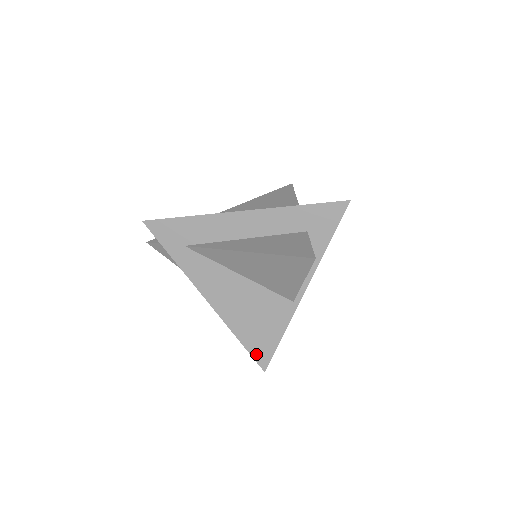
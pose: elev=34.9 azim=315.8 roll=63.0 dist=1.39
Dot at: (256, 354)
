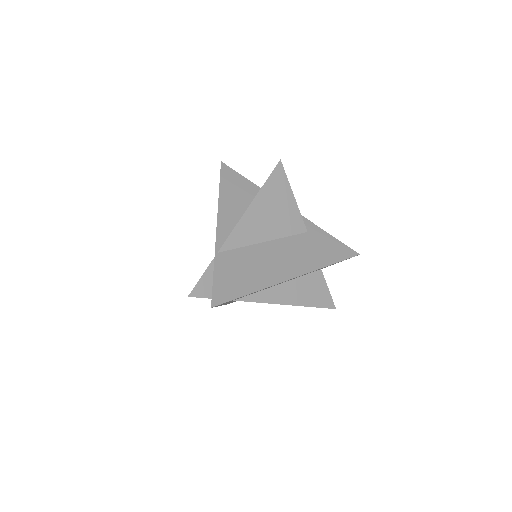
Dot at: occluded
